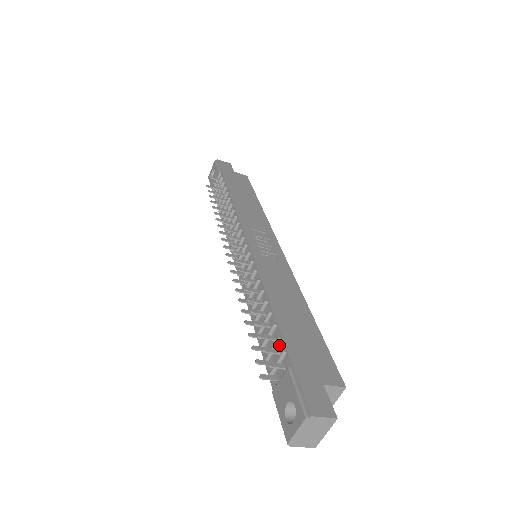
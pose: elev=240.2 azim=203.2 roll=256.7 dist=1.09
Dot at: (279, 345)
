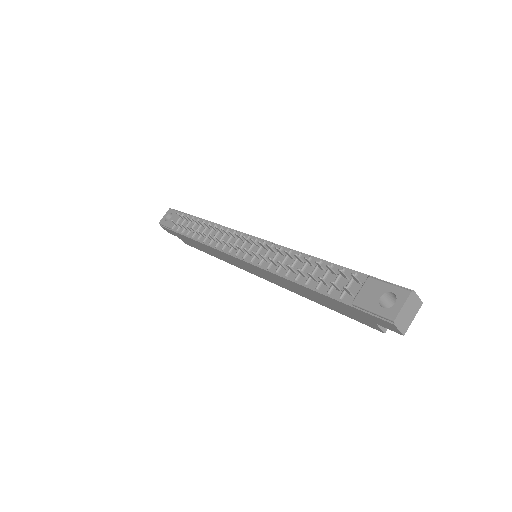
Dot at: occluded
